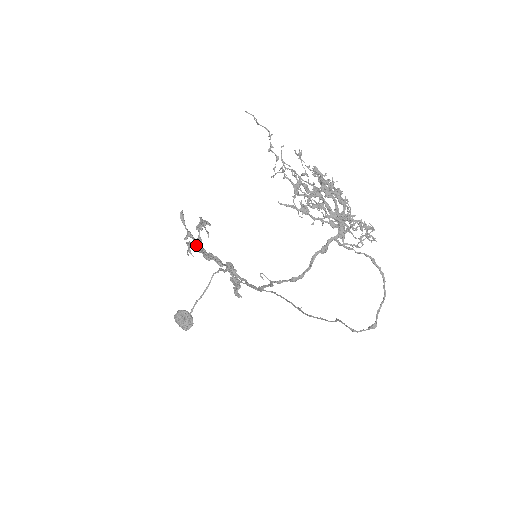
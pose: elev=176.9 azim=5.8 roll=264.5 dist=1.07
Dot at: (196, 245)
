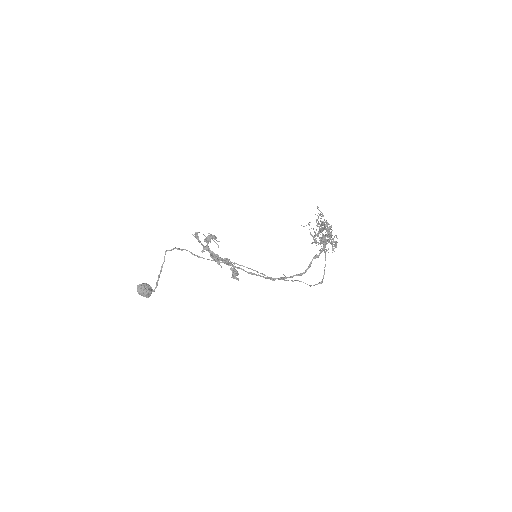
Dot at: (218, 257)
